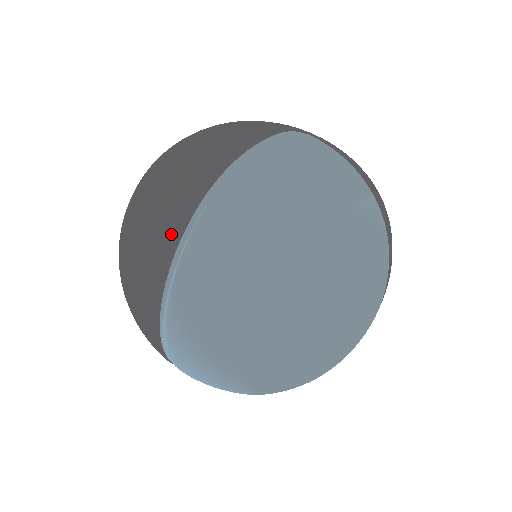
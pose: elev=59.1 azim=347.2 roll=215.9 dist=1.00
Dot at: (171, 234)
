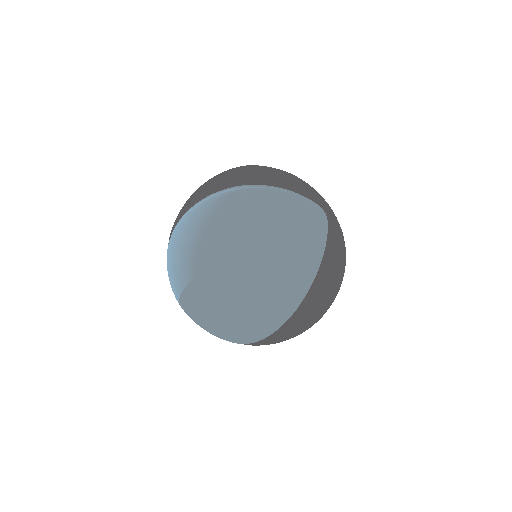
Dot at: (210, 190)
